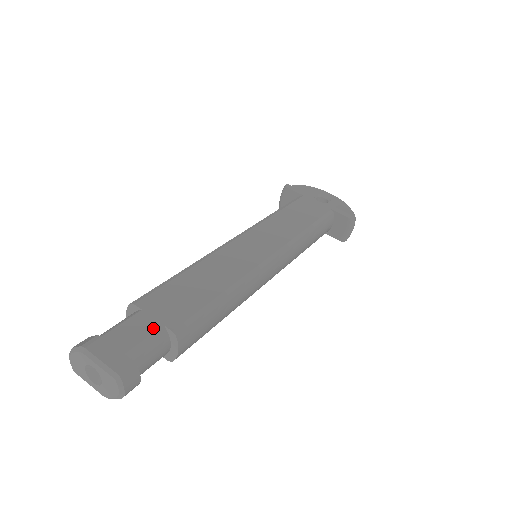
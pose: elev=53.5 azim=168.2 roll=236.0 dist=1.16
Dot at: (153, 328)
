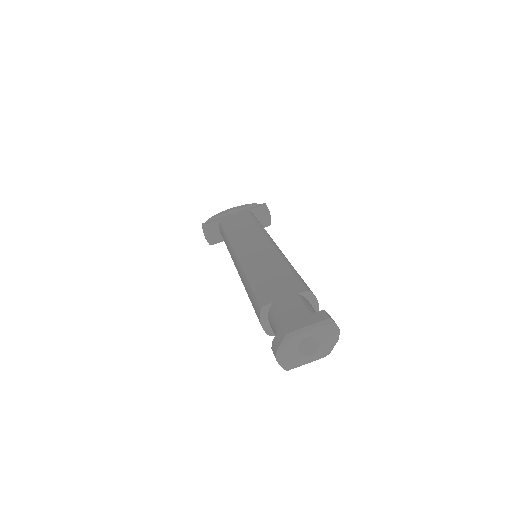
Dot at: (296, 299)
